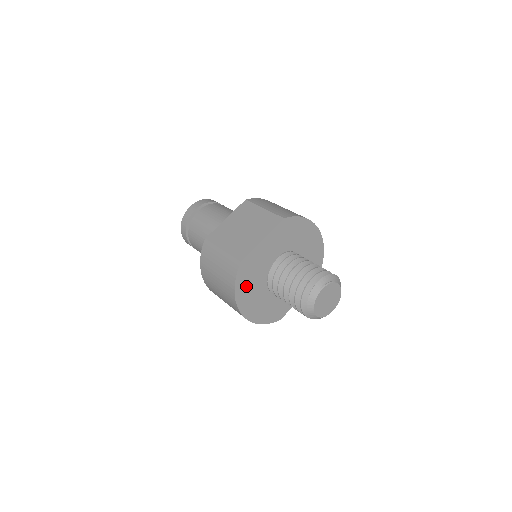
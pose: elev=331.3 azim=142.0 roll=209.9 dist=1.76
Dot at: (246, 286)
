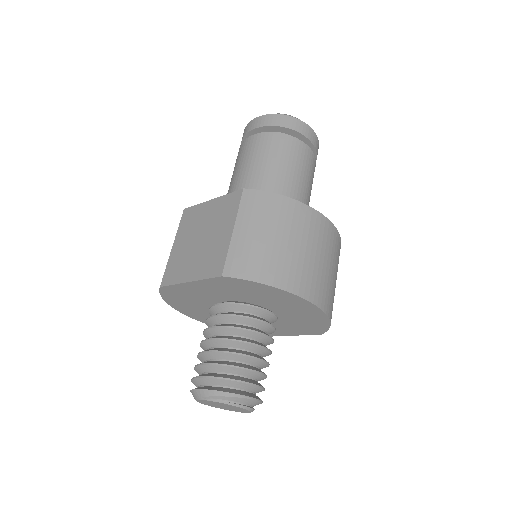
Dot at: (183, 303)
